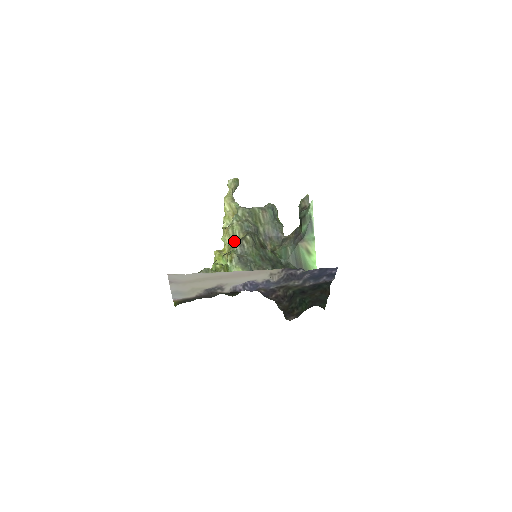
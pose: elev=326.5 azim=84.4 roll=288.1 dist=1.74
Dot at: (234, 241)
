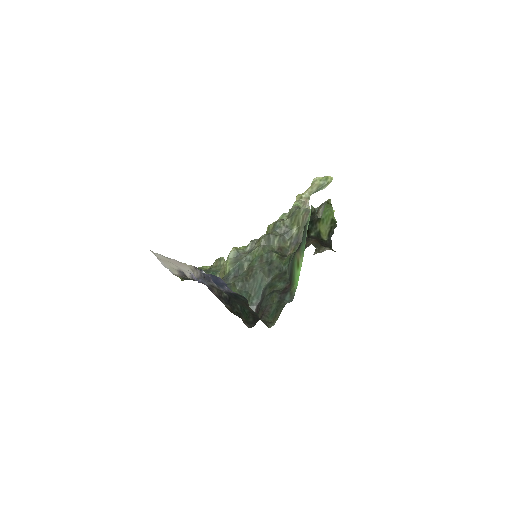
Dot at: occluded
